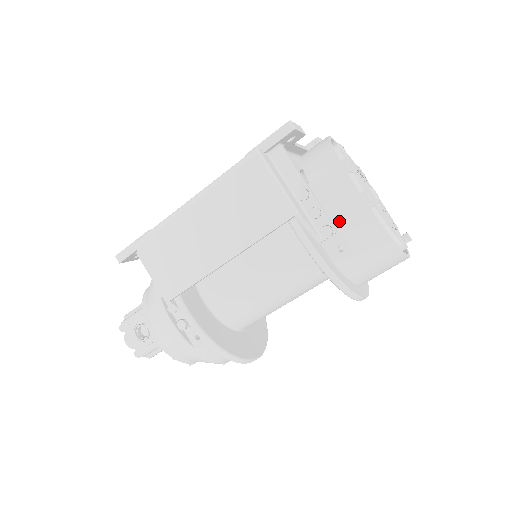
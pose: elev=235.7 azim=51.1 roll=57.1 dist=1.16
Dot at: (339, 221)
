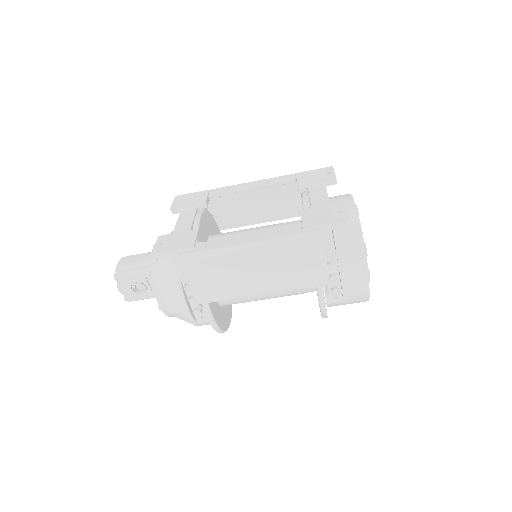
Dot at: (346, 288)
